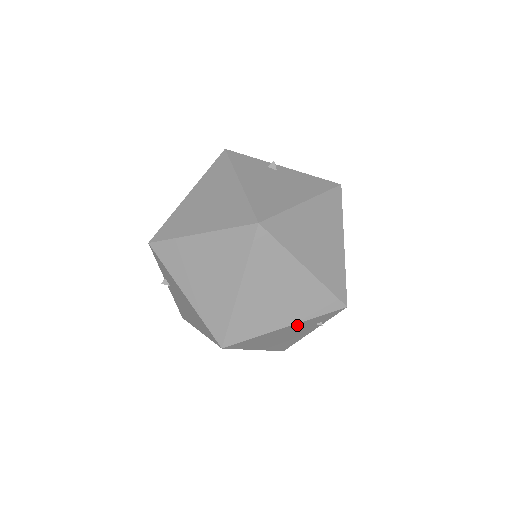
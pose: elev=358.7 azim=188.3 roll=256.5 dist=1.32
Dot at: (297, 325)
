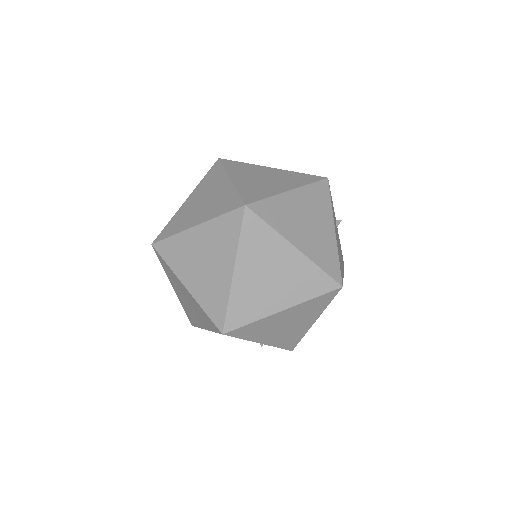
Dot at: occluded
